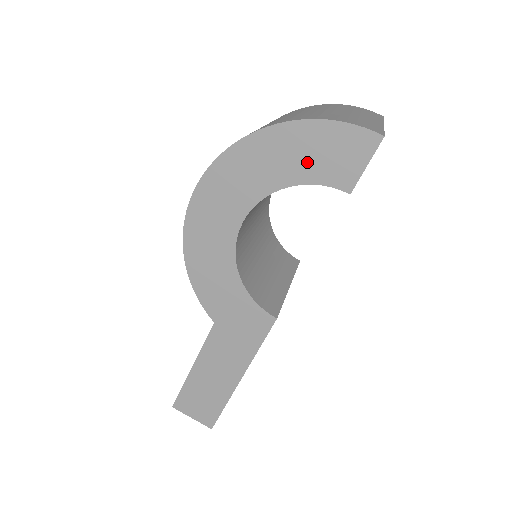
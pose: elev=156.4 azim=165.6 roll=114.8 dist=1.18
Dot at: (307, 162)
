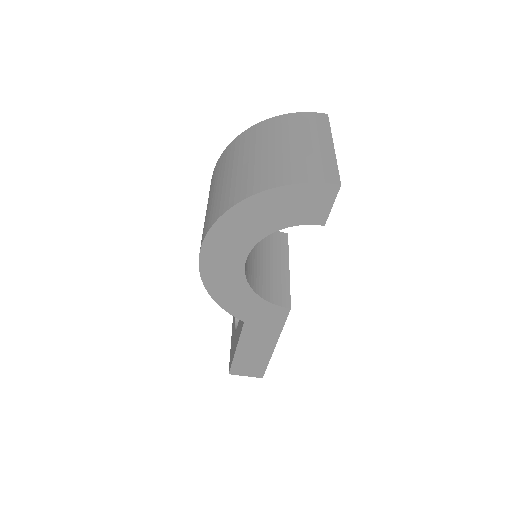
Dot at: (285, 214)
